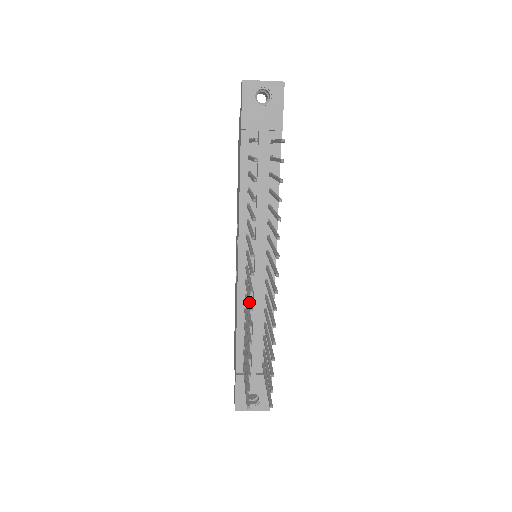
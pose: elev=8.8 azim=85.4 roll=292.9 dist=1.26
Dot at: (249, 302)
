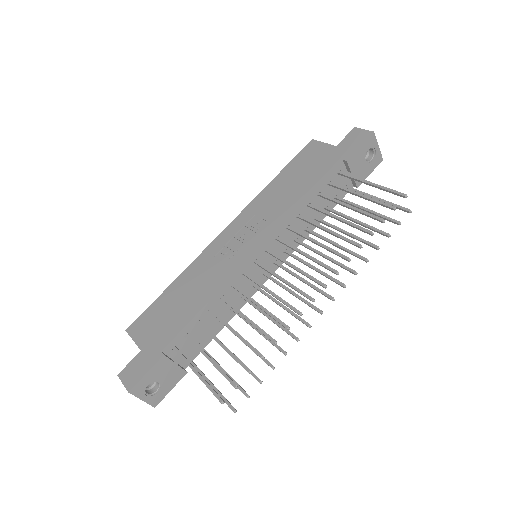
Dot at: occluded
